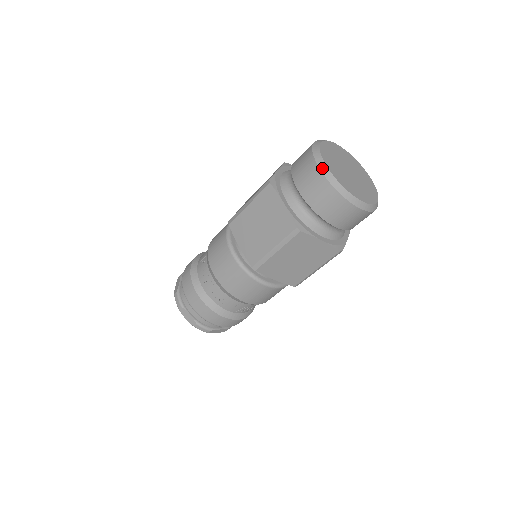
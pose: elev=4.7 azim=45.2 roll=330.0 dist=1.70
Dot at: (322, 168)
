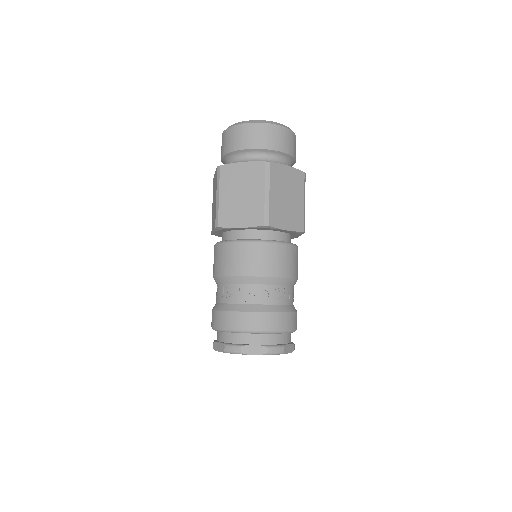
Dot at: occluded
